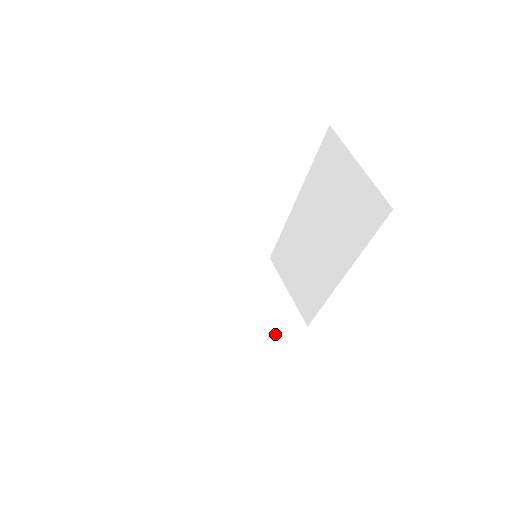
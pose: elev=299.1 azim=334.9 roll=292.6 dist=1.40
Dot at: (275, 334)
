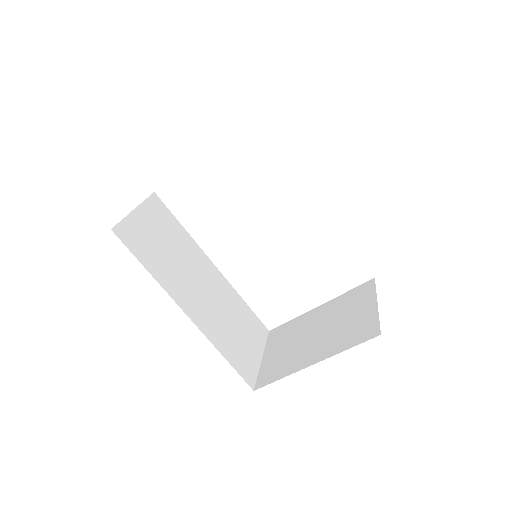
Dot at: (340, 349)
